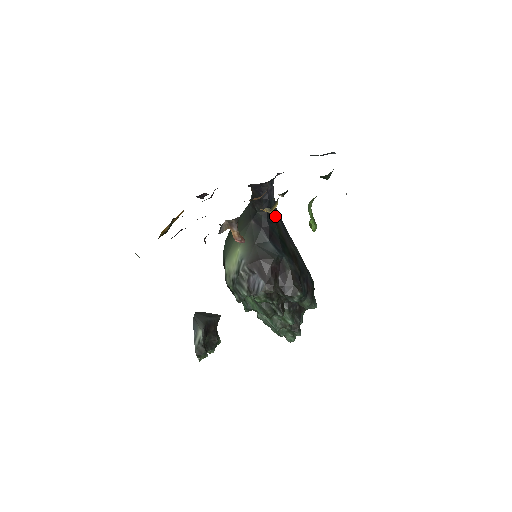
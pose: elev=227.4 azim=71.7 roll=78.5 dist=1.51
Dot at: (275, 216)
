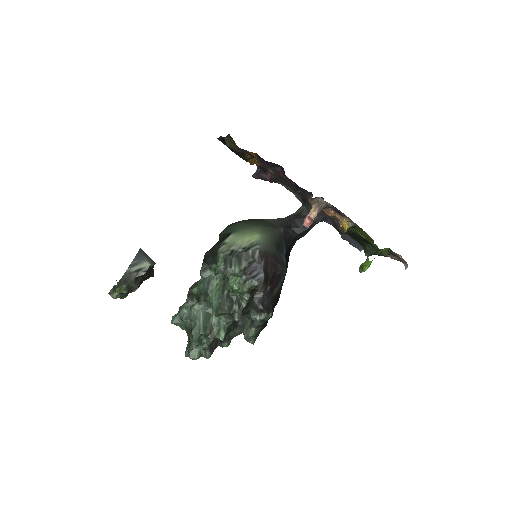
Dot at: (293, 245)
